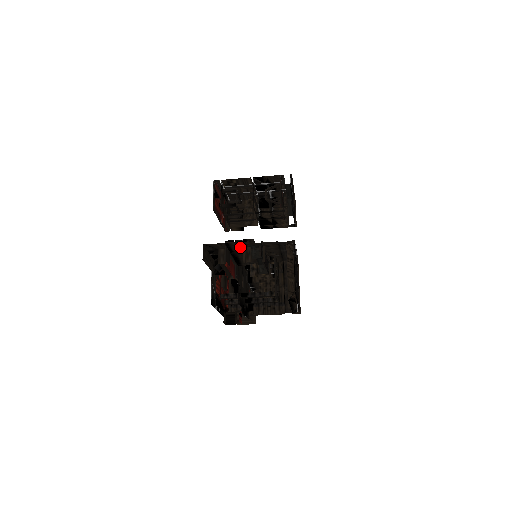
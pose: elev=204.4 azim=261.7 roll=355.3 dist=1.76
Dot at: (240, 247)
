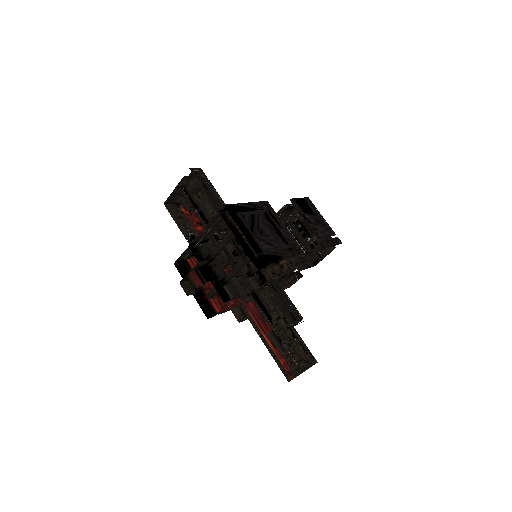
Dot at: (196, 193)
